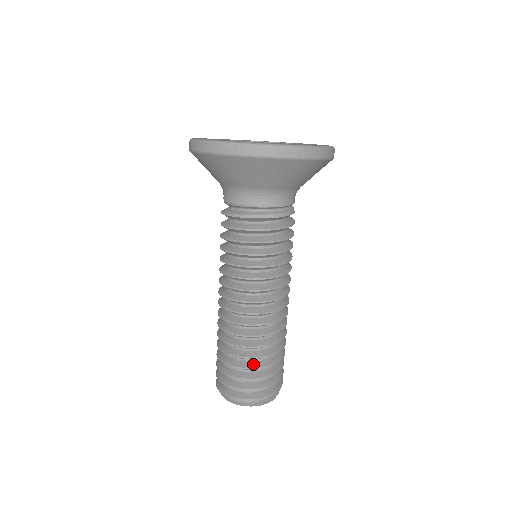
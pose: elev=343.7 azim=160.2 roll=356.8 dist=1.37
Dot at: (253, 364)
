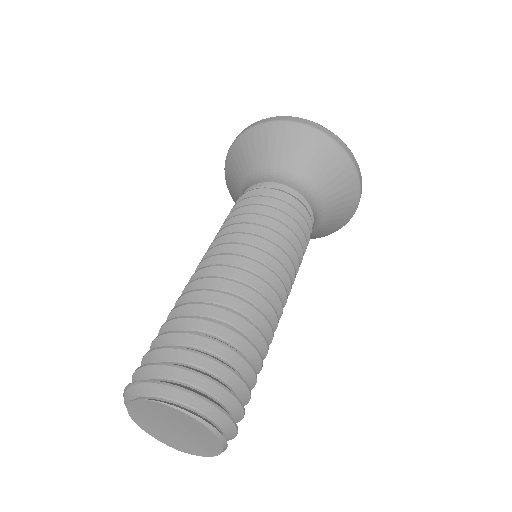
Dot at: (239, 352)
